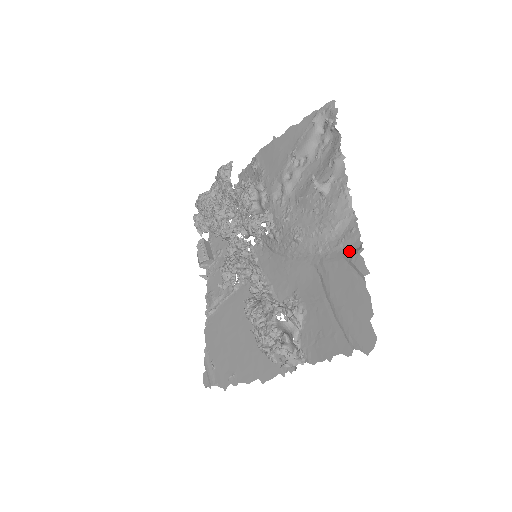
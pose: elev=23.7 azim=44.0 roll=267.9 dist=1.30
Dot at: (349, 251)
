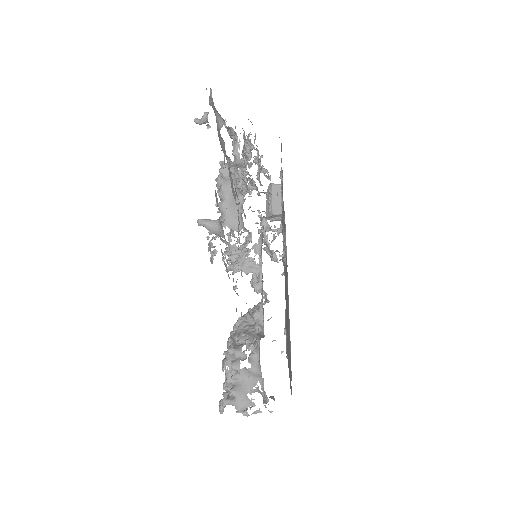
Dot at: occluded
